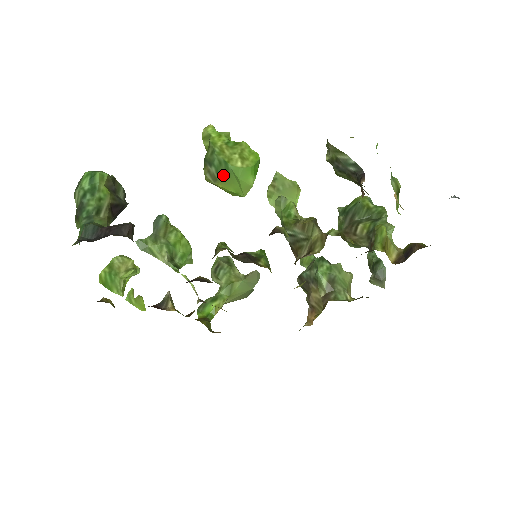
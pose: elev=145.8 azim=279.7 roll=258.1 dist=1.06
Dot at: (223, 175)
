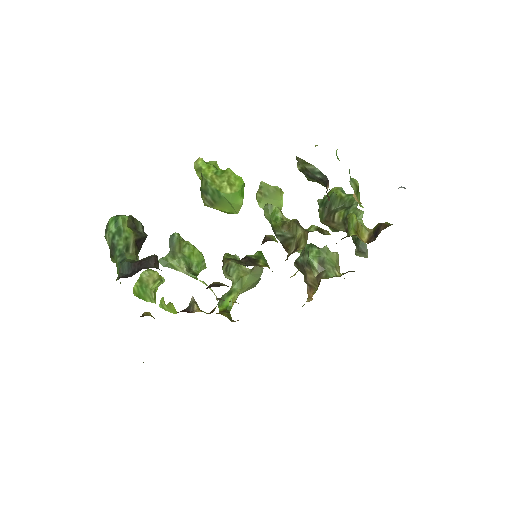
Dot at: (218, 201)
